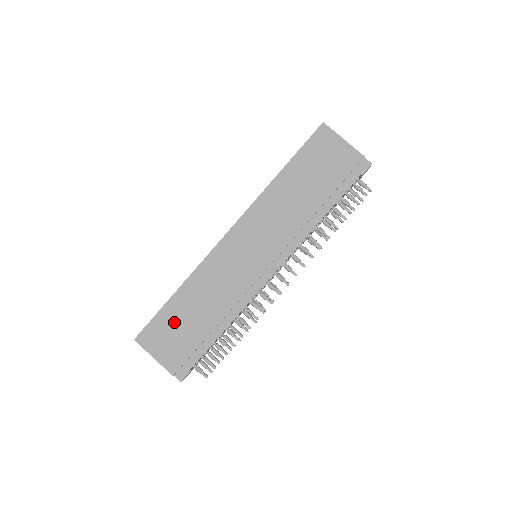
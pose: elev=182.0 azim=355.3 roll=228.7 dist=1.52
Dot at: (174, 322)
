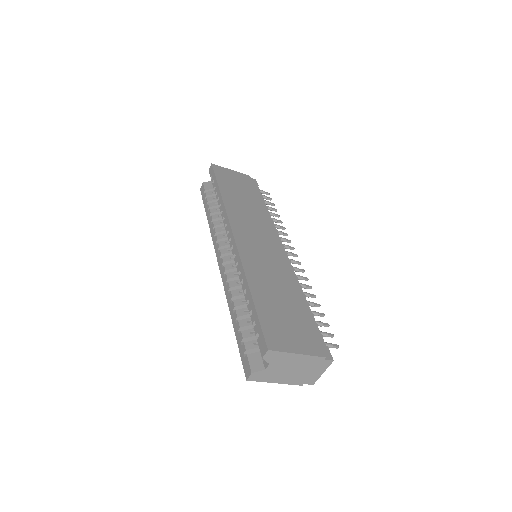
Dot at: (276, 314)
